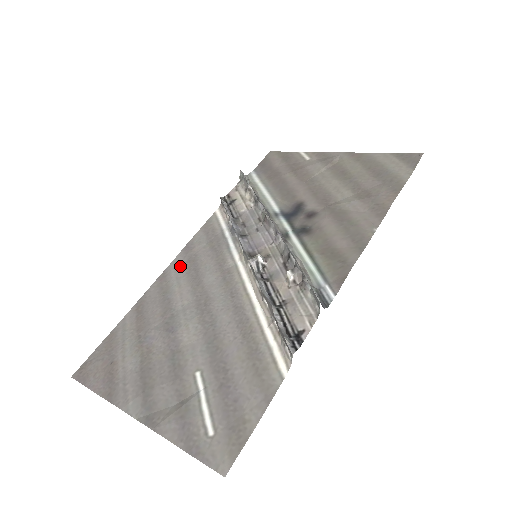
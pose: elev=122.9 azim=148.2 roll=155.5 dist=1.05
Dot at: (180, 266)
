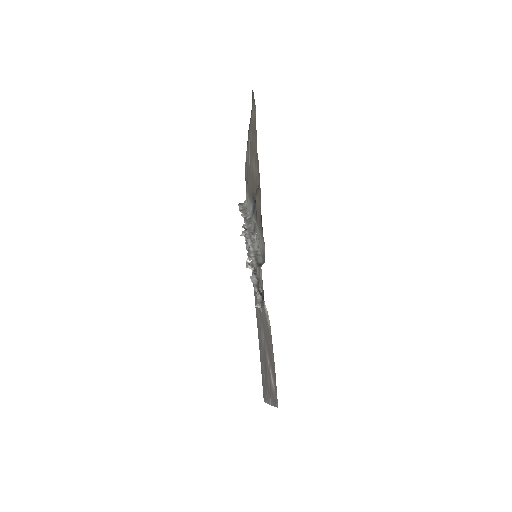
Dot at: occluded
